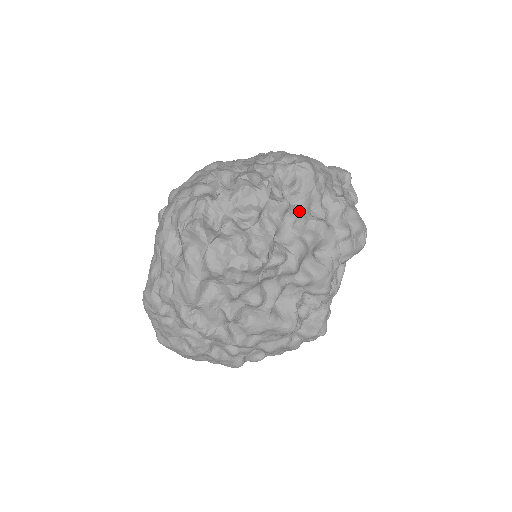
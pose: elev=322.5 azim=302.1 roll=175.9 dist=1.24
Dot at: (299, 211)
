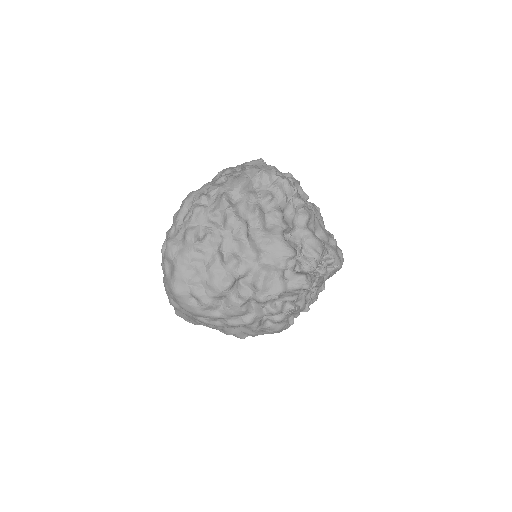
Dot at: occluded
